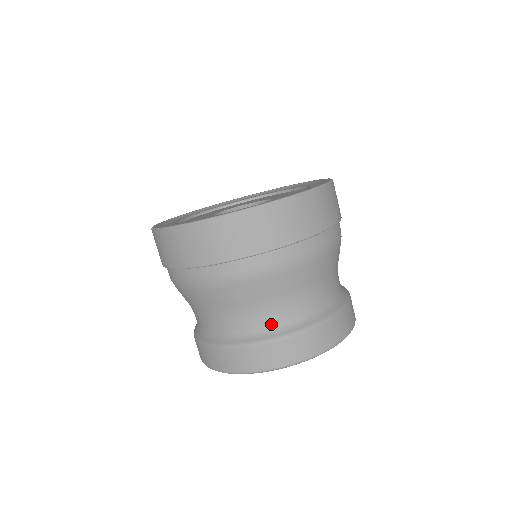
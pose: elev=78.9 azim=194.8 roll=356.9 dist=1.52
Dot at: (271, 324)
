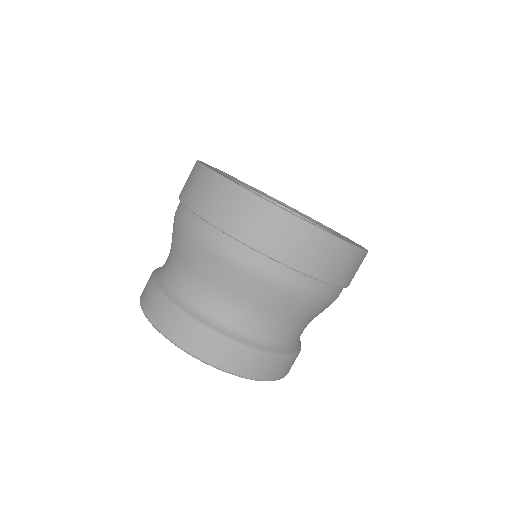
Dot at: (226, 320)
